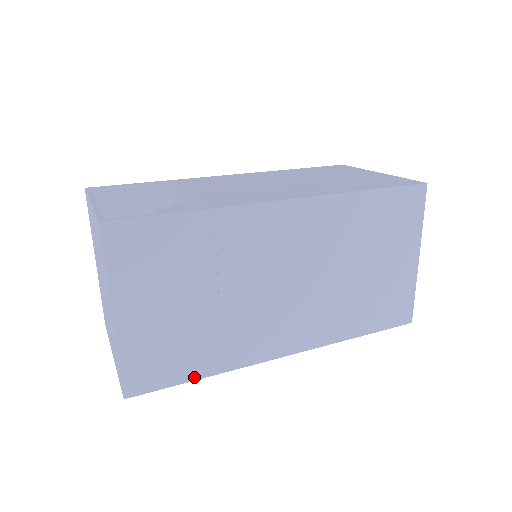
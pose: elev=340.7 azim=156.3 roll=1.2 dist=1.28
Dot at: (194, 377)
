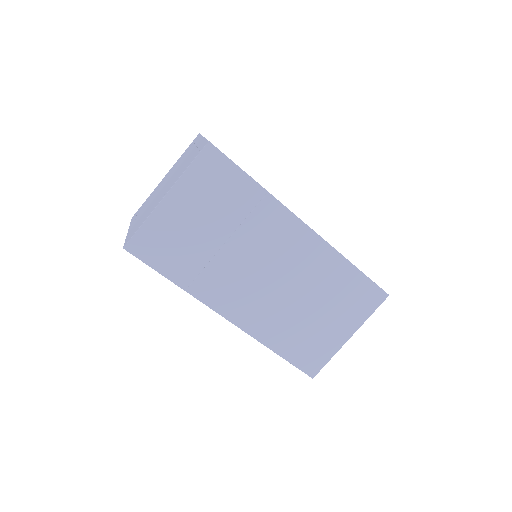
Dot at: (169, 276)
